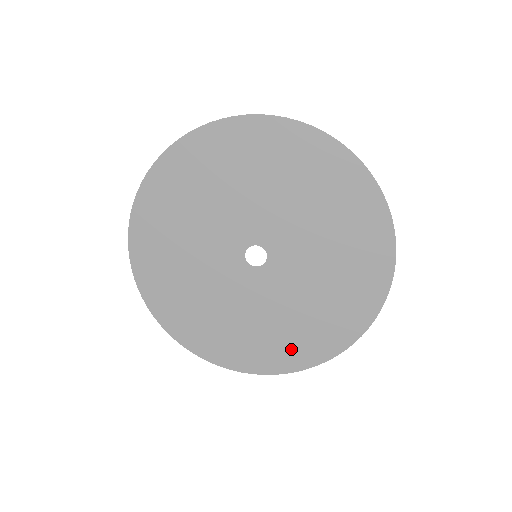
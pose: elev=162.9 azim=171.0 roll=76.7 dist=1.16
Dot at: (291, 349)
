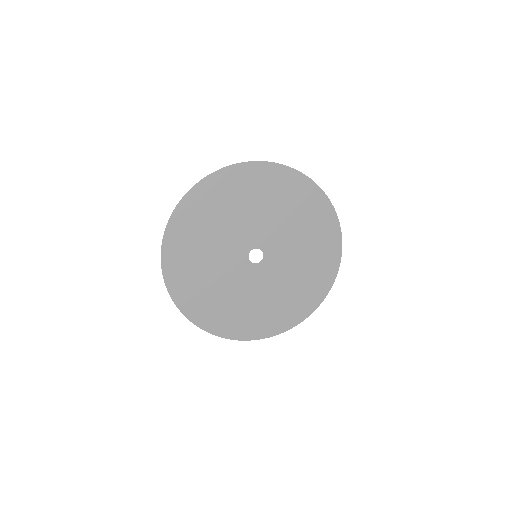
Dot at: (305, 299)
